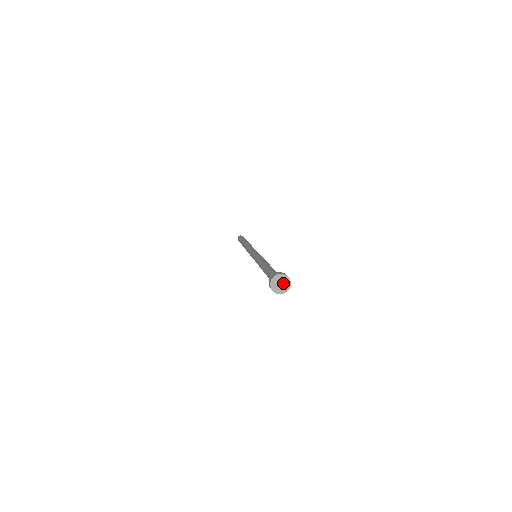
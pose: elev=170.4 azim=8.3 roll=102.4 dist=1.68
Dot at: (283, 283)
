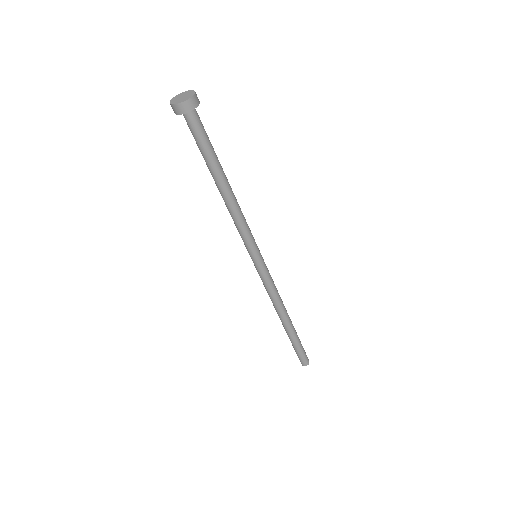
Dot at: (185, 95)
